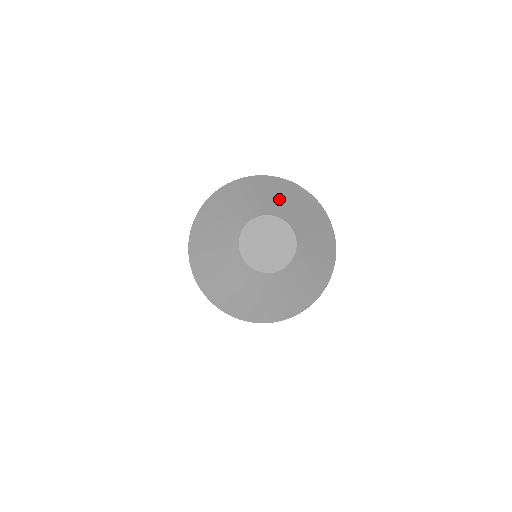
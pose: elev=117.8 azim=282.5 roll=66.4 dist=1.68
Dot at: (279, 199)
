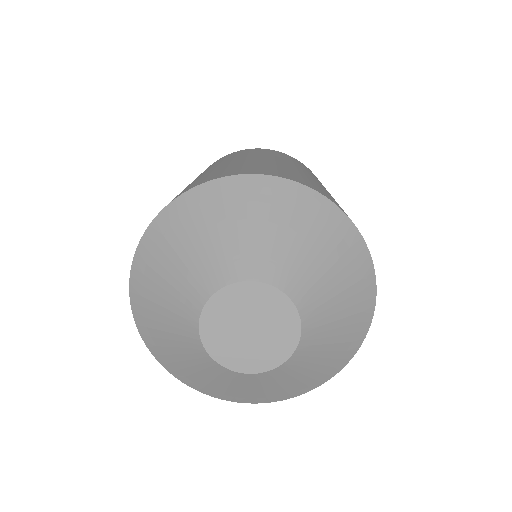
Dot at: (225, 236)
